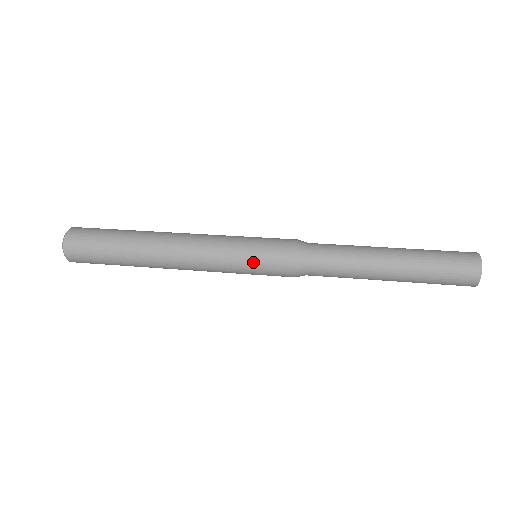
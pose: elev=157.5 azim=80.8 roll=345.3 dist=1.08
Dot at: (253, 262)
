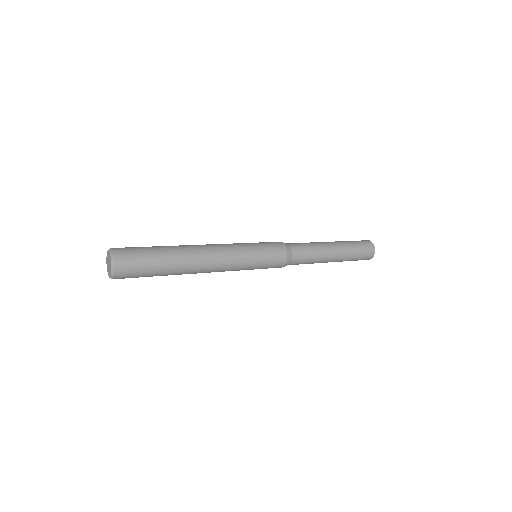
Dot at: (262, 264)
